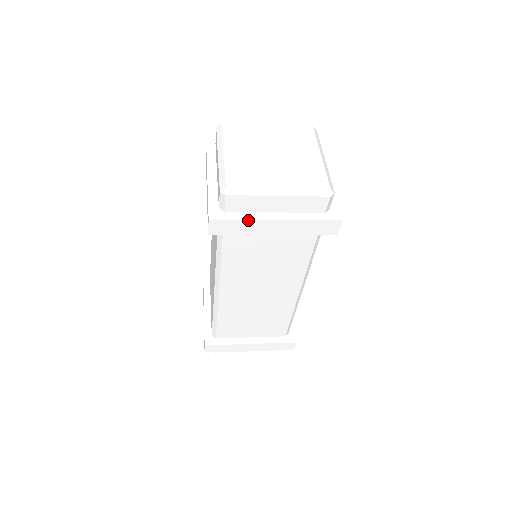
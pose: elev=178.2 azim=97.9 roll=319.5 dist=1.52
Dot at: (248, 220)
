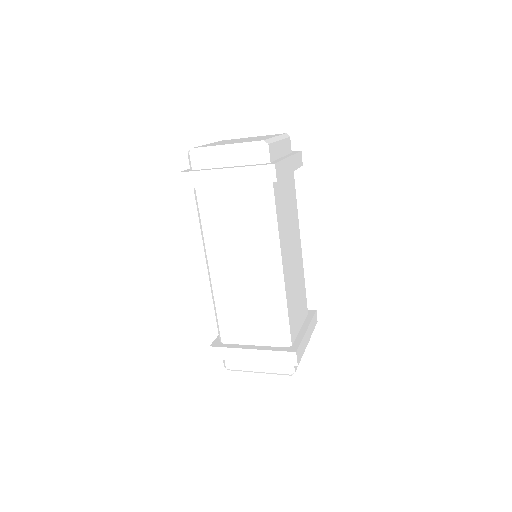
Dot at: (204, 171)
